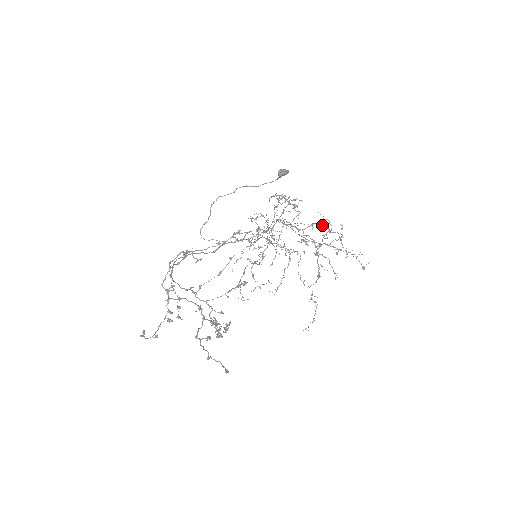
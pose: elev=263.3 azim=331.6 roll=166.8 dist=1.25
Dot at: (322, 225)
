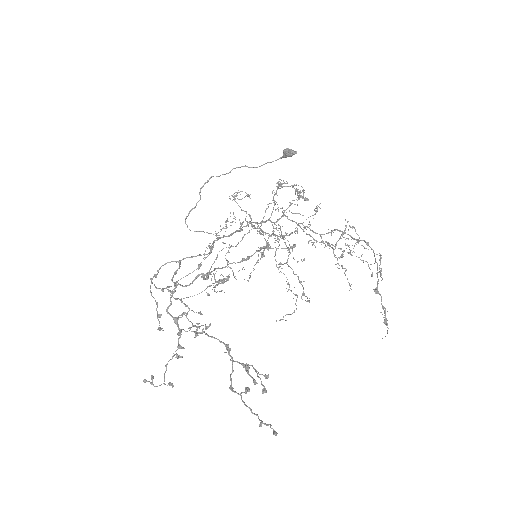
Dot at: (351, 236)
